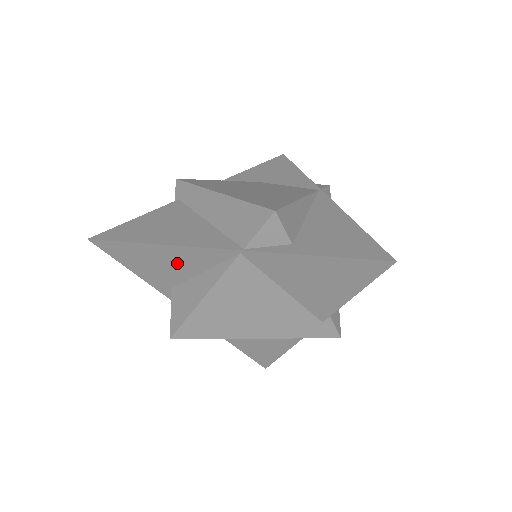
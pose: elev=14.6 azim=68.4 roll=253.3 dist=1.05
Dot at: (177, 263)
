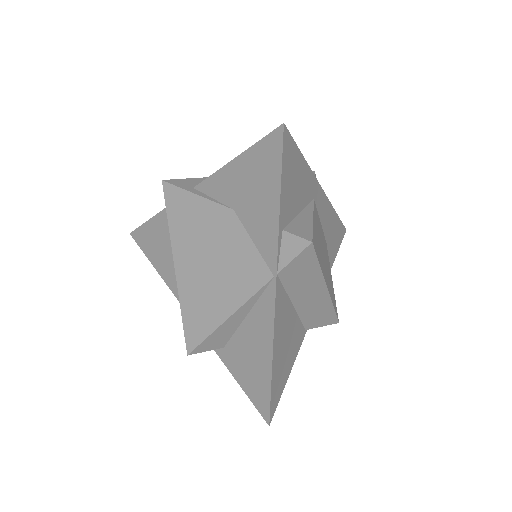
Dot at: occluded
